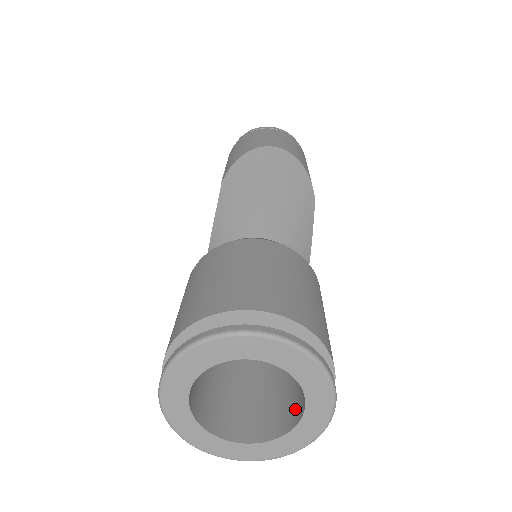
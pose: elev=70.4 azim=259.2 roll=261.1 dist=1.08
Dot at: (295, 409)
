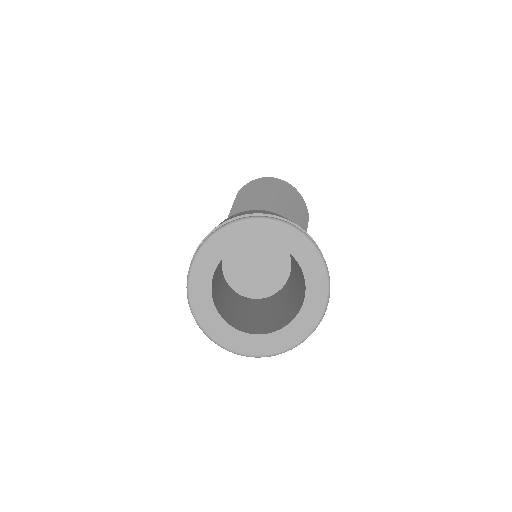
Dot at: (293, 312)
